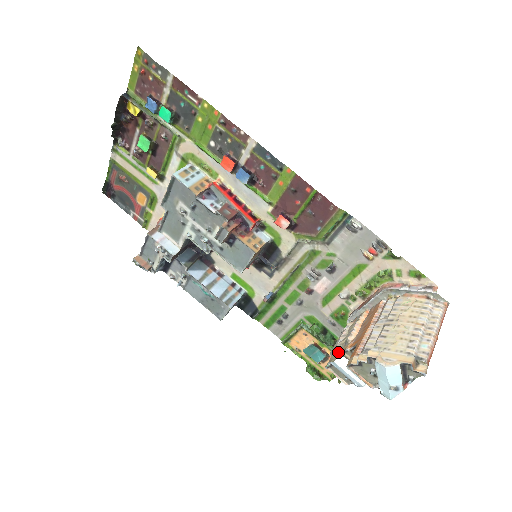
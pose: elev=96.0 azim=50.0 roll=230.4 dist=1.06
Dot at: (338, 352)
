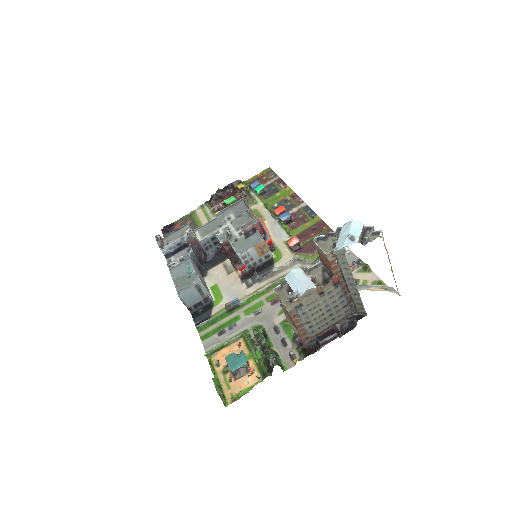
Dot at: occluded
